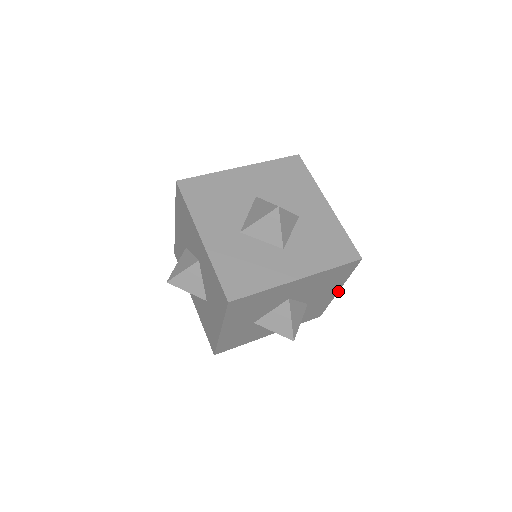
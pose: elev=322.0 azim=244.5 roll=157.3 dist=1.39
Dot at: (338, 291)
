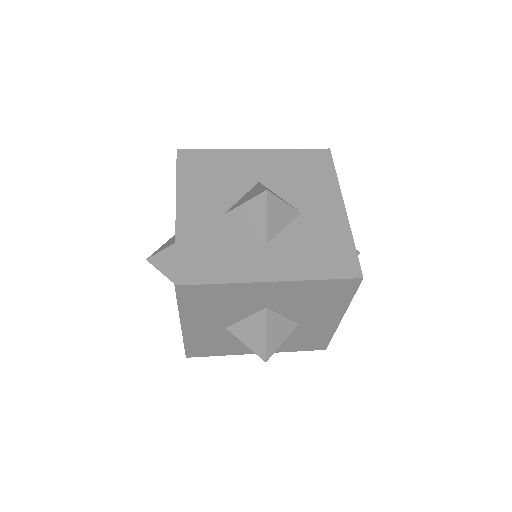
Dot at: (341, 319)
